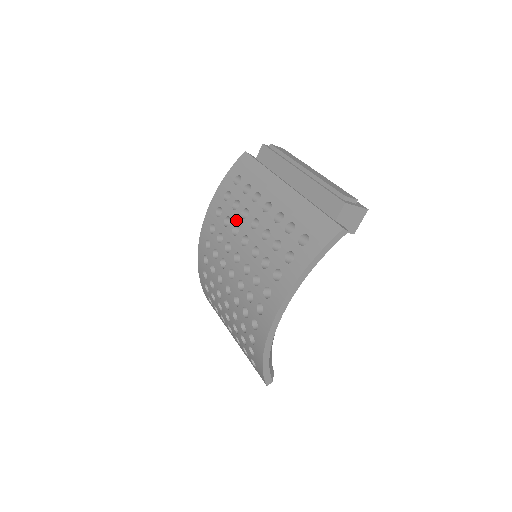
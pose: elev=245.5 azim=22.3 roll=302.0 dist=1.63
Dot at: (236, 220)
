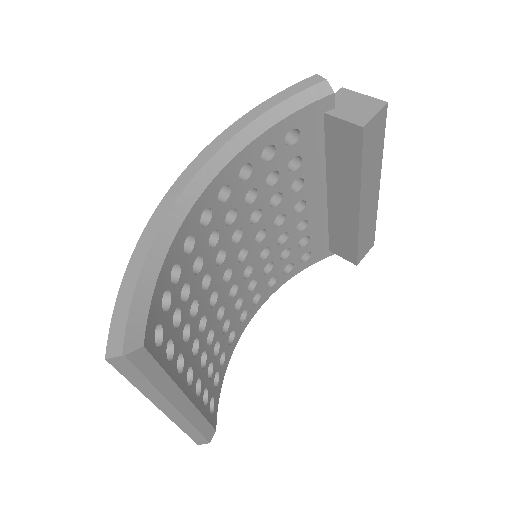
Dot at: occluded
